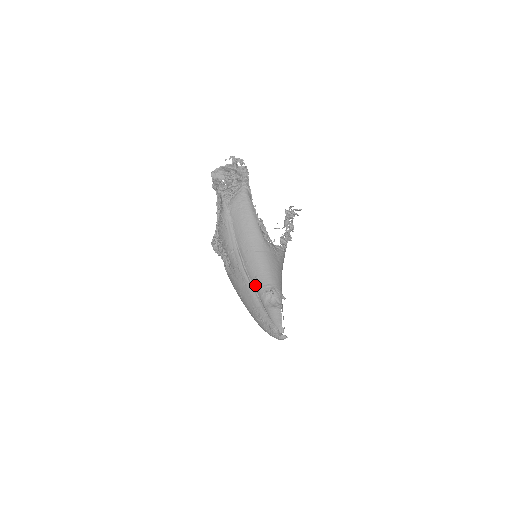
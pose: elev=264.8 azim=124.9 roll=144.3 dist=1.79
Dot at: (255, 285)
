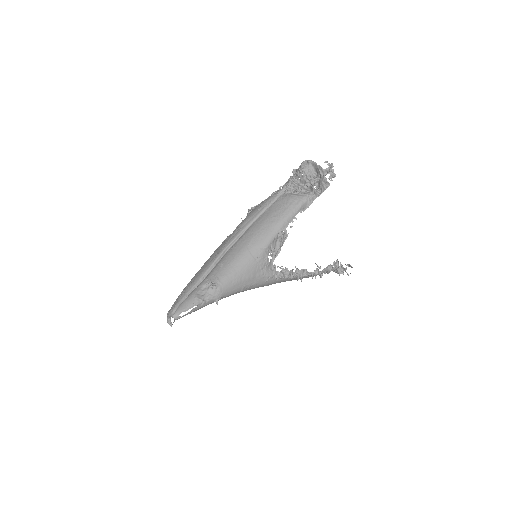
Dot at: (214, 268)
